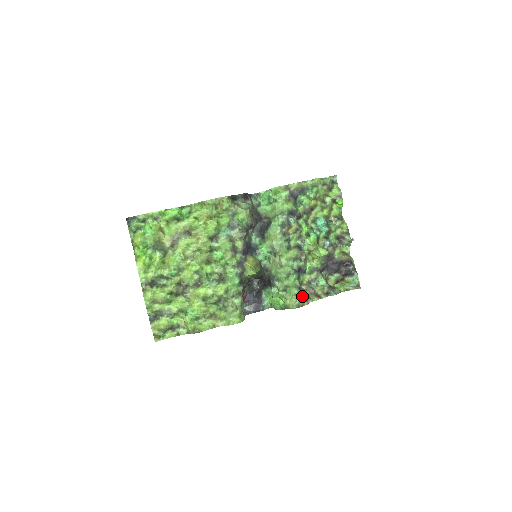
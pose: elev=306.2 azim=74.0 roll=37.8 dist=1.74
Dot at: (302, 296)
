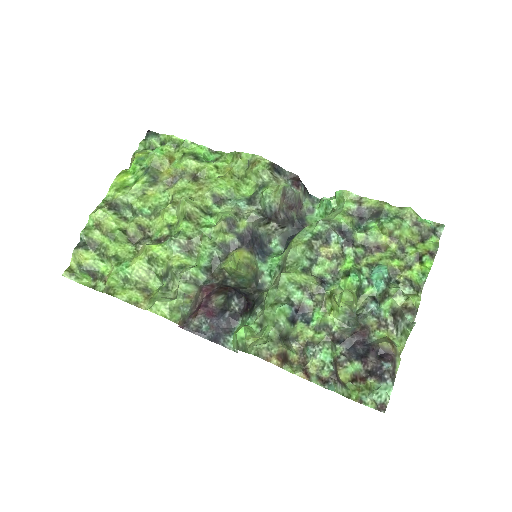
Dot at: (275, 344)
